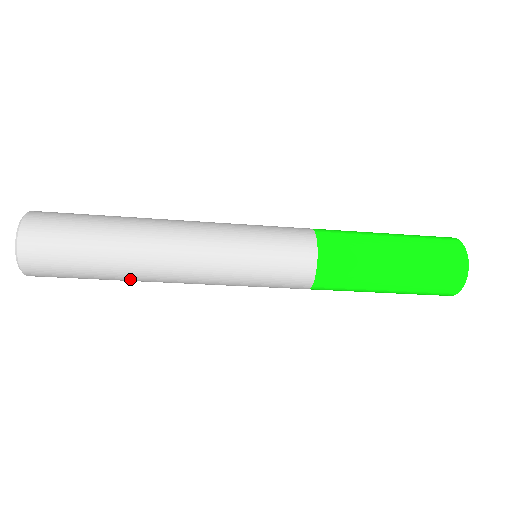
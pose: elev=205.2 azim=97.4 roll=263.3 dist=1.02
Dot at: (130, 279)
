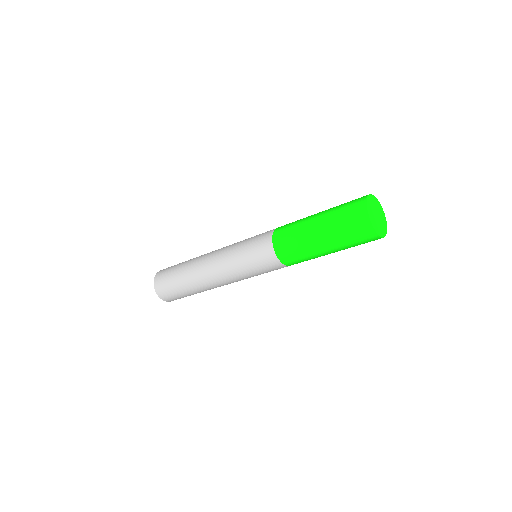
Dot at: (193, 281)
